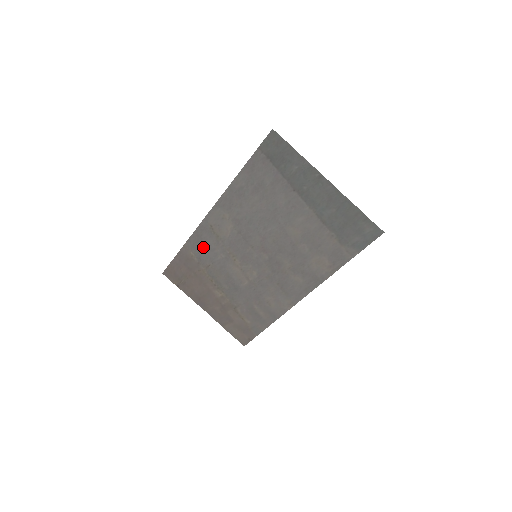
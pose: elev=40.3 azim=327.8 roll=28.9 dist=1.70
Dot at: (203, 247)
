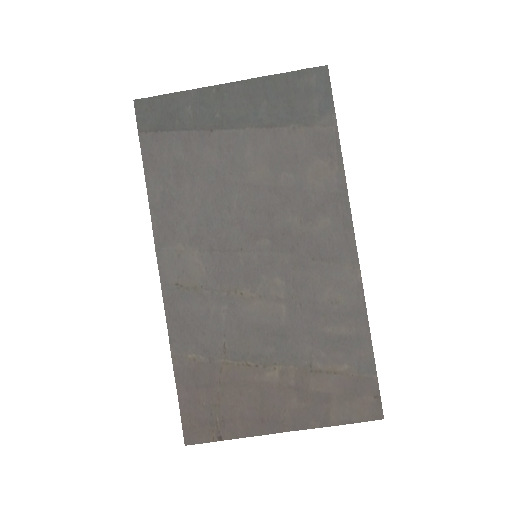
Dot at: (194, 327)
